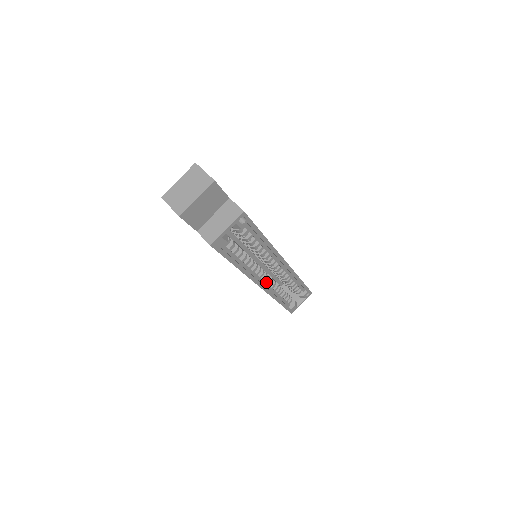
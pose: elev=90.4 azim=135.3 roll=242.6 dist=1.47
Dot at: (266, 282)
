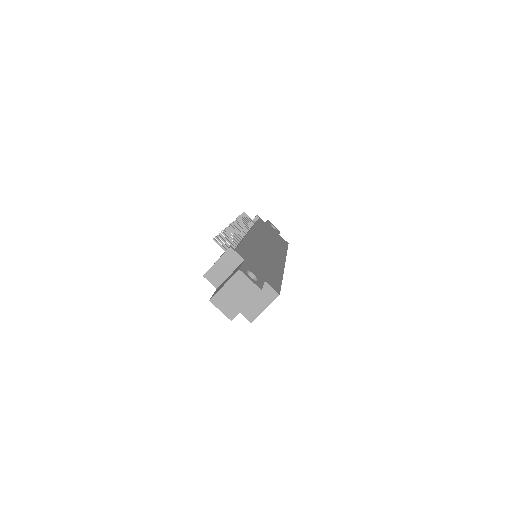
Dot at: occluded
